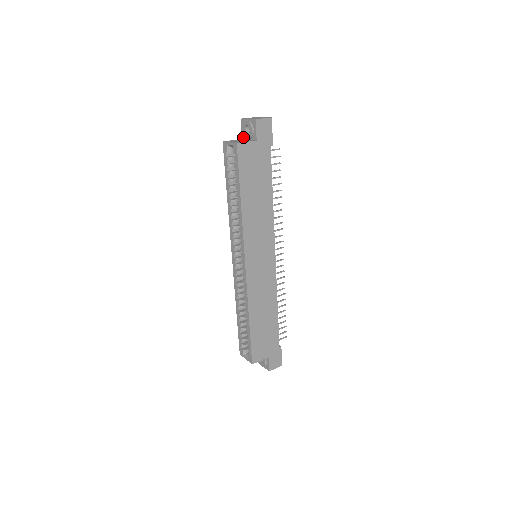
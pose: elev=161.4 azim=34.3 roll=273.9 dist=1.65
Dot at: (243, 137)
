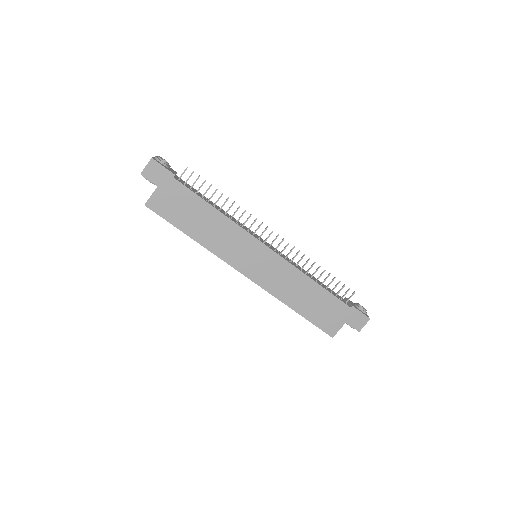
Dot at: occluded
